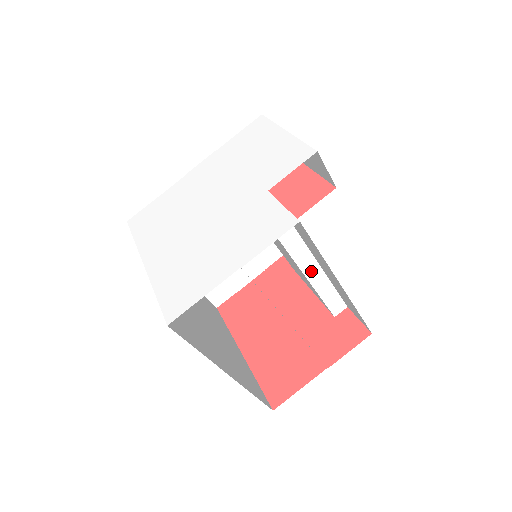
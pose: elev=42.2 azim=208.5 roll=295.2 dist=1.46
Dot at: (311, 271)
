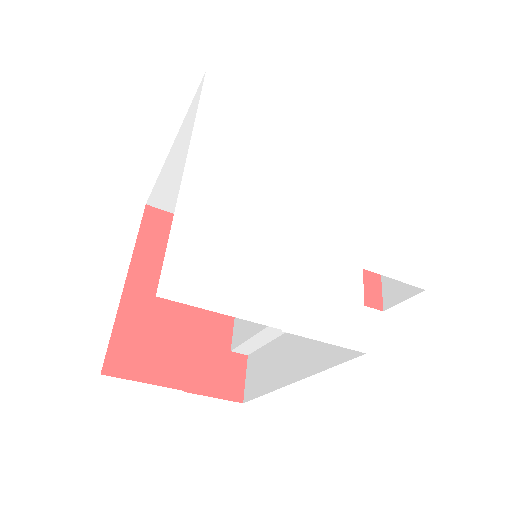
Dot at: occluded
